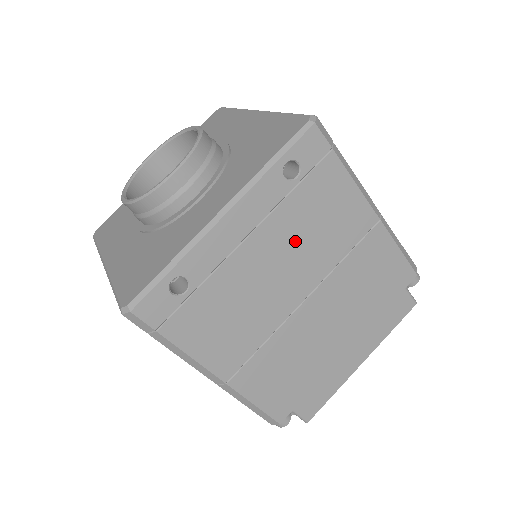
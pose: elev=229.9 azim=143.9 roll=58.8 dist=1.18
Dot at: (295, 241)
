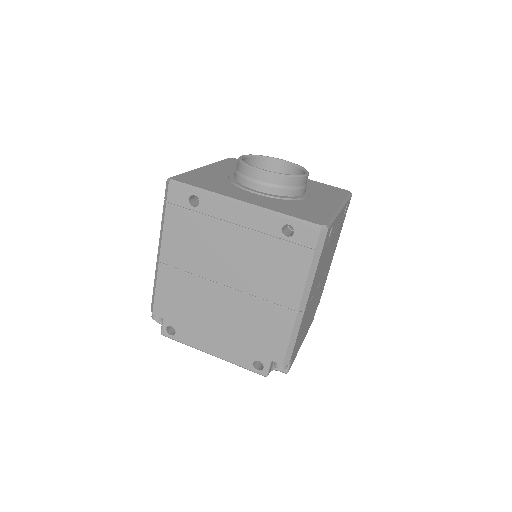
Dot at: occluded
